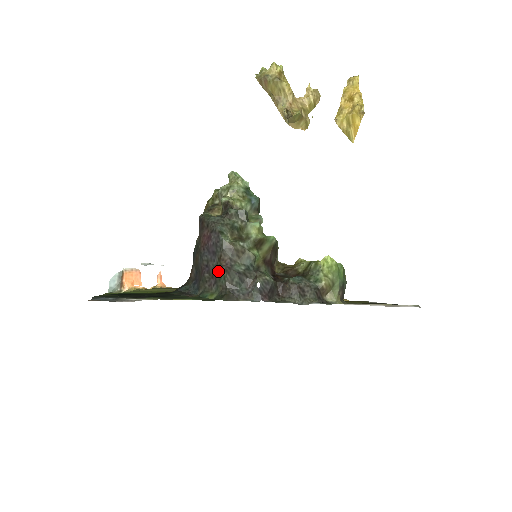
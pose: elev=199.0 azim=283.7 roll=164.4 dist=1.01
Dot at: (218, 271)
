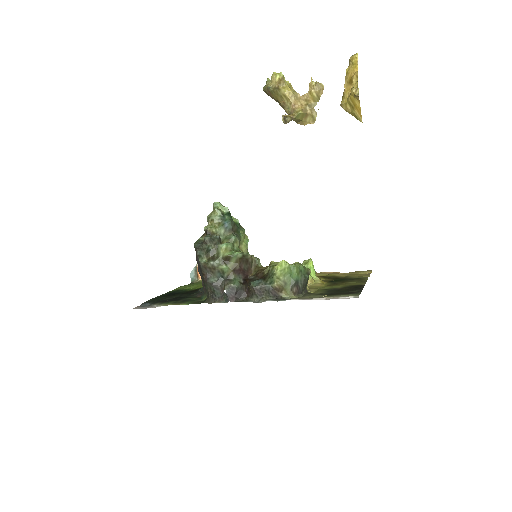
Dot at: (204, 282)
